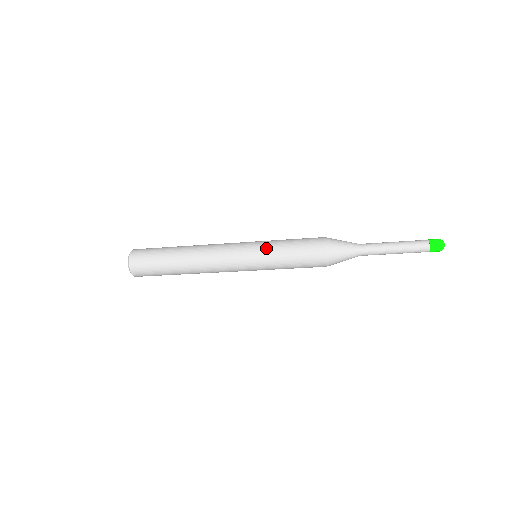
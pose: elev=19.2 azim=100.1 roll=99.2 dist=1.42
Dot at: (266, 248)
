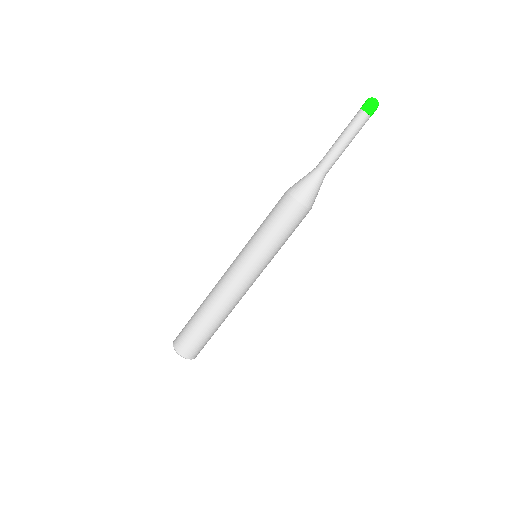
Dot at: (254, 243)
